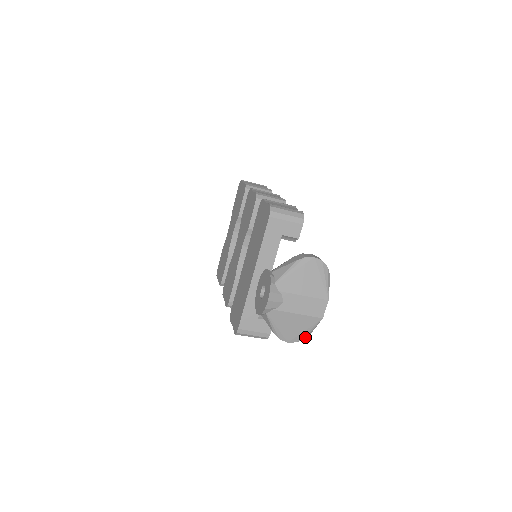
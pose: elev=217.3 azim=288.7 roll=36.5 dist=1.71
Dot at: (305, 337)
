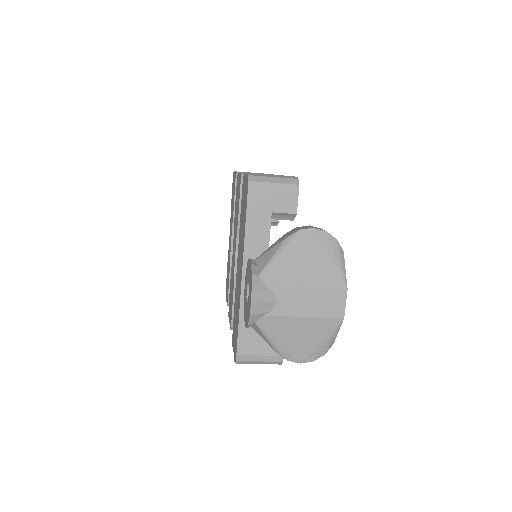
Dot at: (325, 351)
